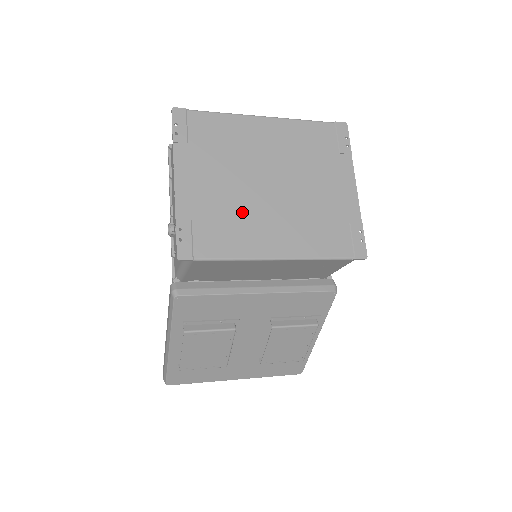
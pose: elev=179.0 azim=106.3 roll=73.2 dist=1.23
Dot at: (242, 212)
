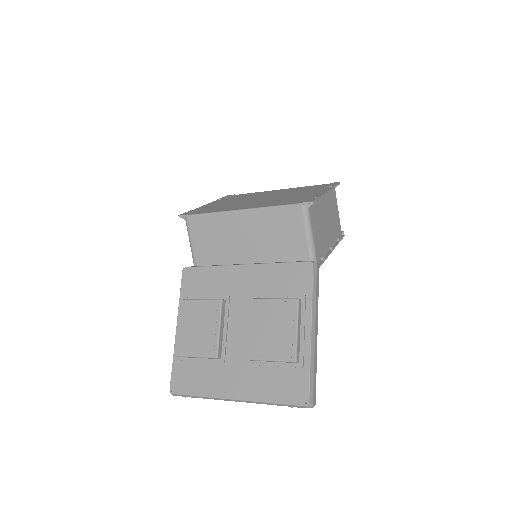
Dot at: occluded
